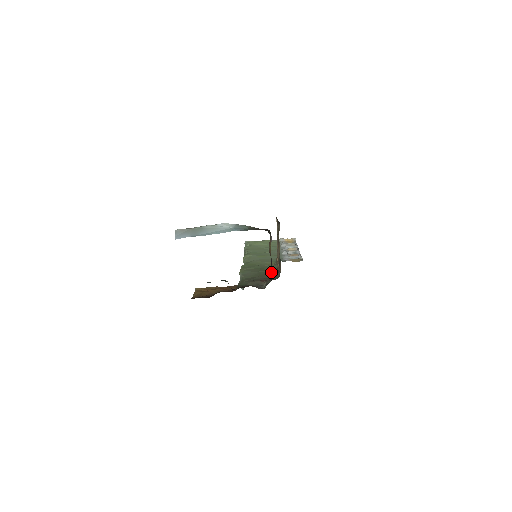
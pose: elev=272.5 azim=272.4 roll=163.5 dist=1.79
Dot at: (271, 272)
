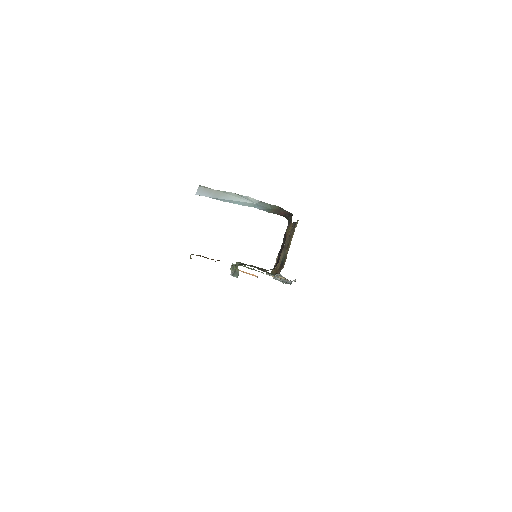
Dot at: (279, 257)
